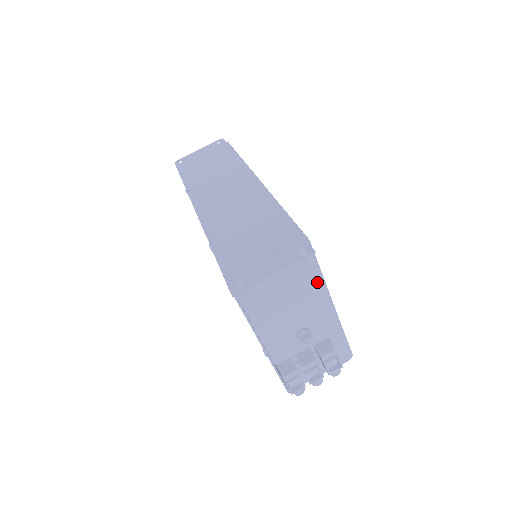
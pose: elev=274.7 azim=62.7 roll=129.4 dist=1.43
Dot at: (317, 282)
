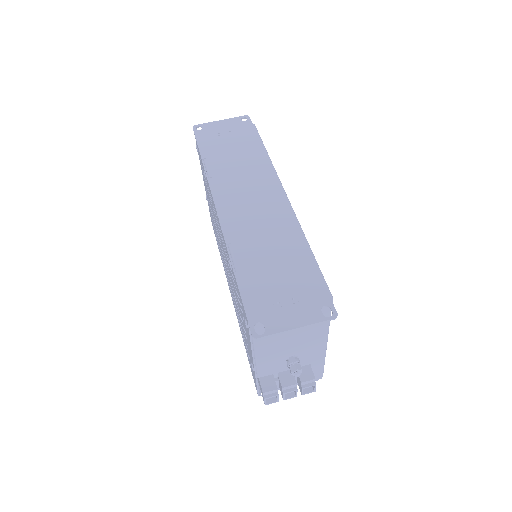
Dot at: (323, 327)
